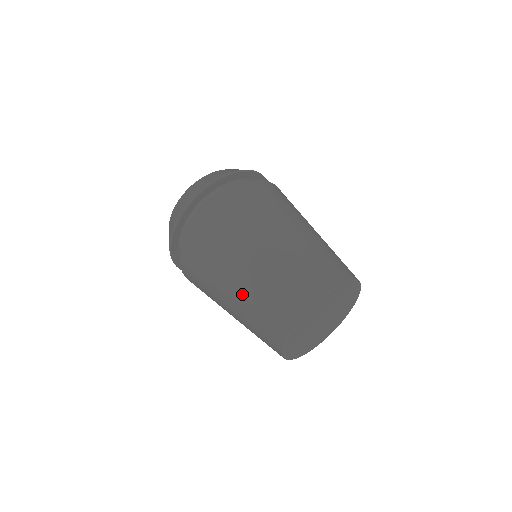
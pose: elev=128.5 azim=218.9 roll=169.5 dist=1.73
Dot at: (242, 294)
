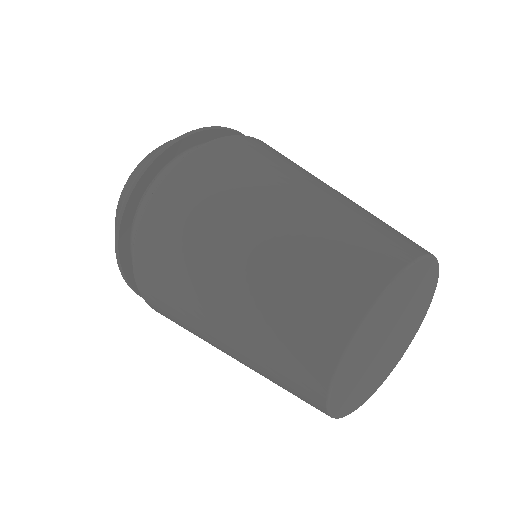
Dot at: (243, 363)
